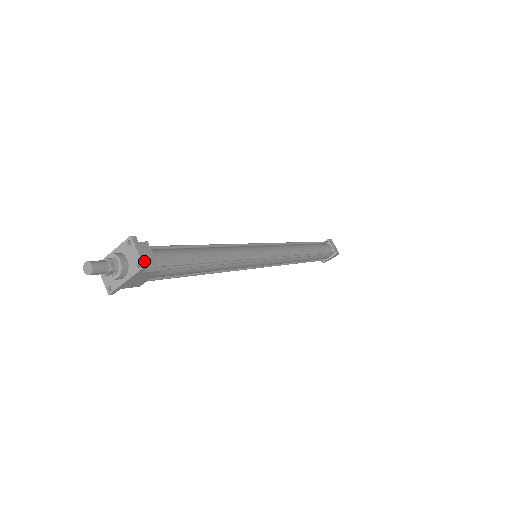
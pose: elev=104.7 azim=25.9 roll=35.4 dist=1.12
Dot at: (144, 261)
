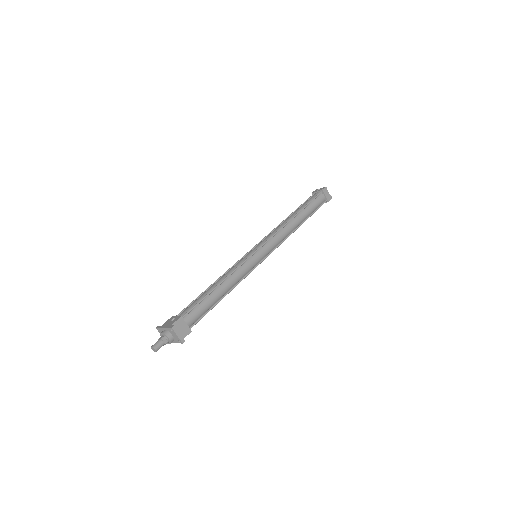
Dot at: (182, 339)
